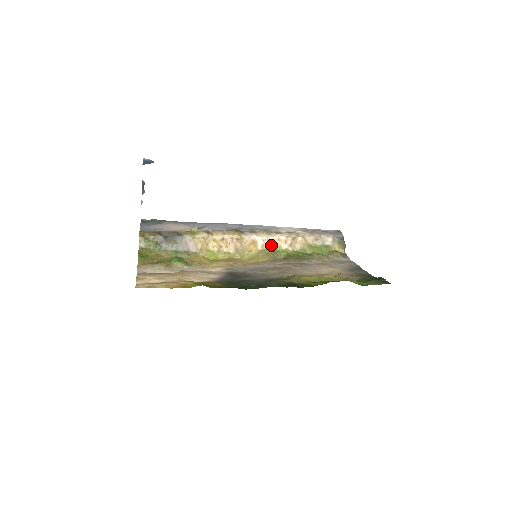
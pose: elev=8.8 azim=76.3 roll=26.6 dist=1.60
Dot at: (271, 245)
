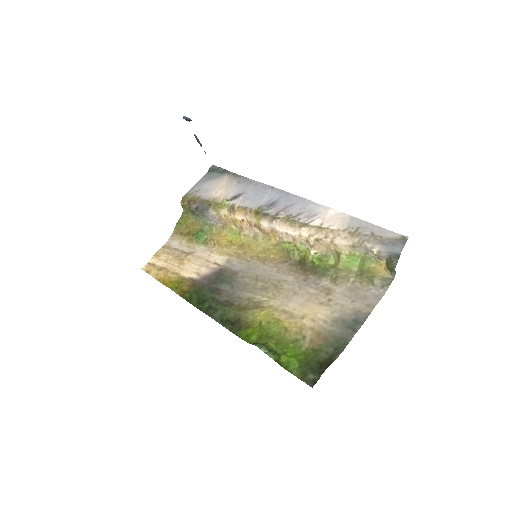
Dot at: (291, 239)
